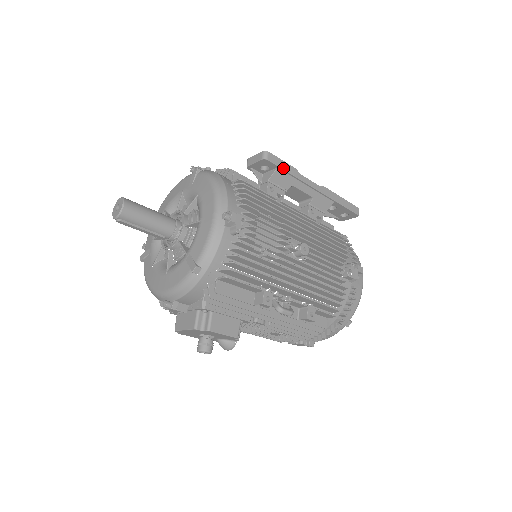
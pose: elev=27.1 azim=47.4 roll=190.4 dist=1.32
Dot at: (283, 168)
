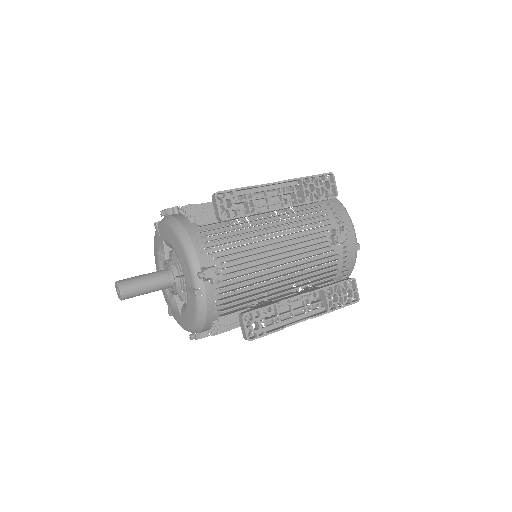
Dot at: occluded
